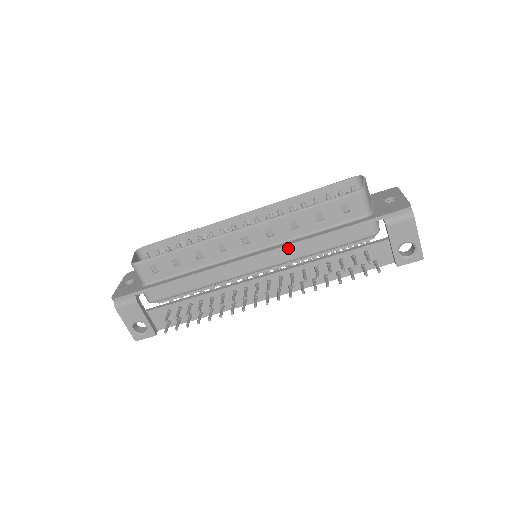
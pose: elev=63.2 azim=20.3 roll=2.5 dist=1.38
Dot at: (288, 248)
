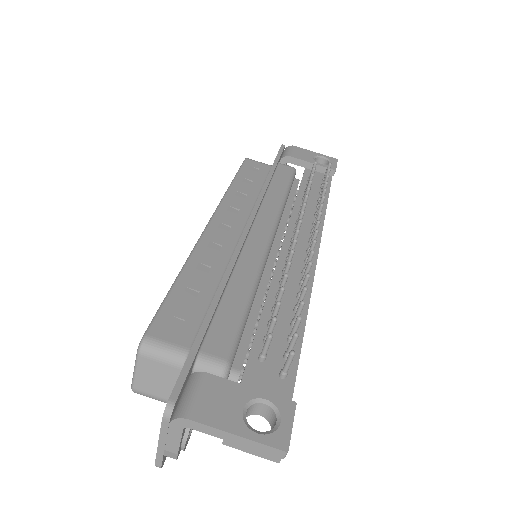
Dot at: (262, 206)
